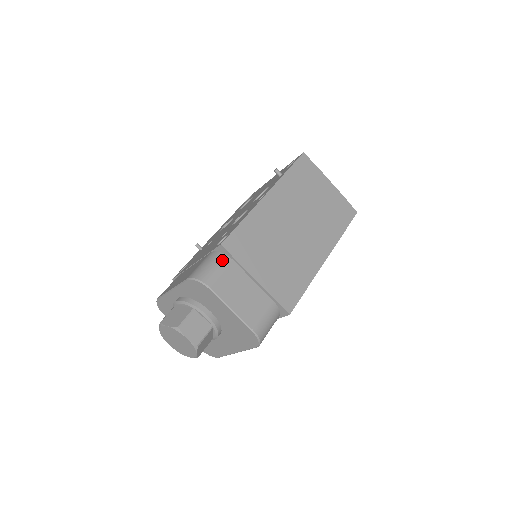
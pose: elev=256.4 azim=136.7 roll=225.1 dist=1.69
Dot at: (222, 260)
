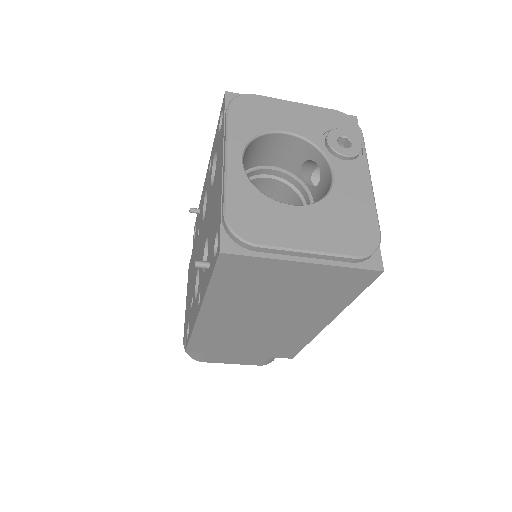
Dot at: occluded
